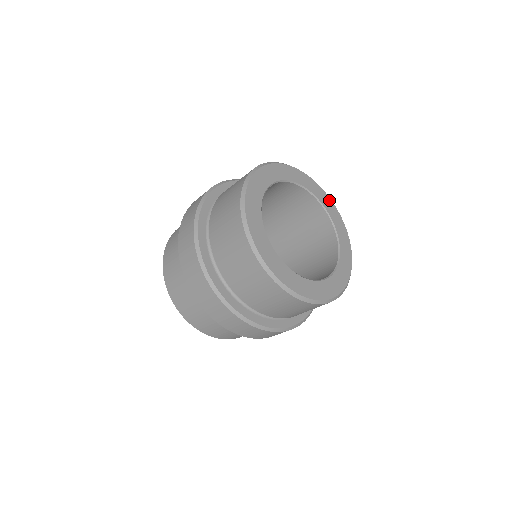
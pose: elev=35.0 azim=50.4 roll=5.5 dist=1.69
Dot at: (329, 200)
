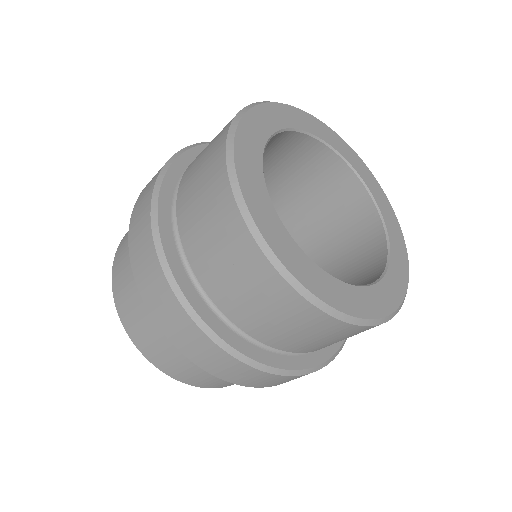
Dot at: (346, 145)
